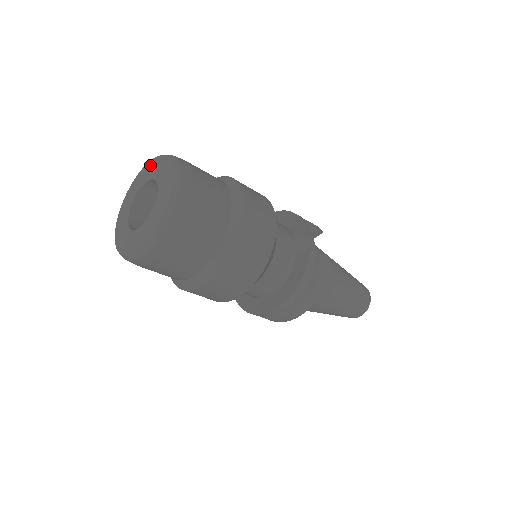
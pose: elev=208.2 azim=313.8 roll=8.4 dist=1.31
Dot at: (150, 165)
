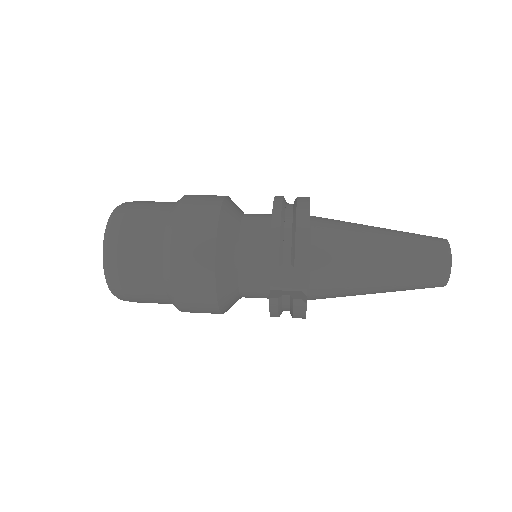
Dot at: occluded
